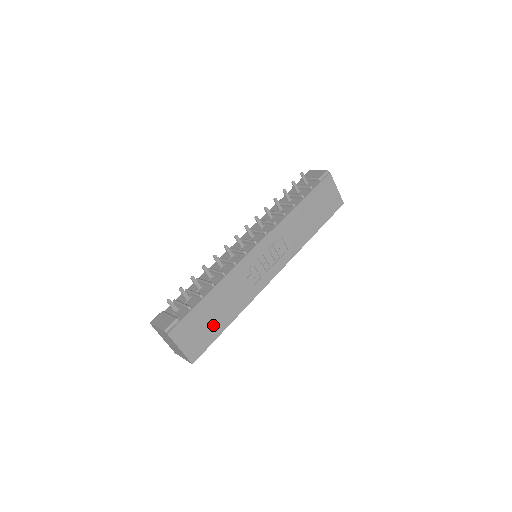
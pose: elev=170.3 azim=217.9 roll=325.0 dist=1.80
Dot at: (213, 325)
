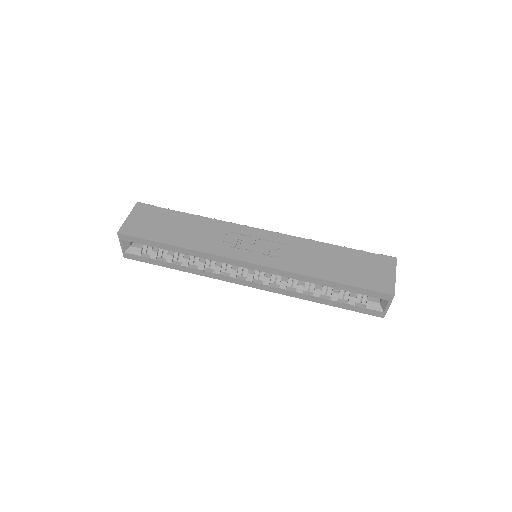
Dot at: (163, 231)
